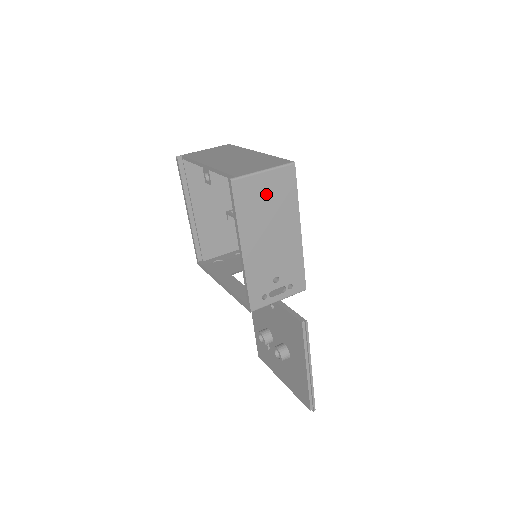
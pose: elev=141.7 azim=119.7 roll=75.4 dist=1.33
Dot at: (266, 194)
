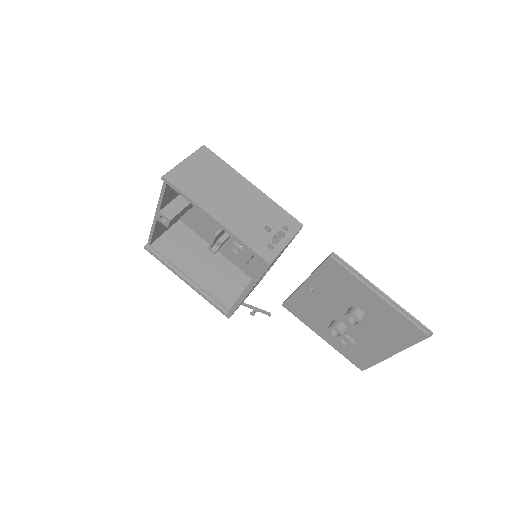
Dot at: (200, 173)
